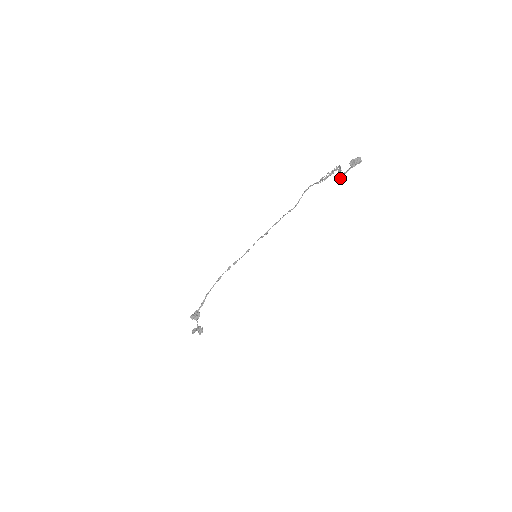
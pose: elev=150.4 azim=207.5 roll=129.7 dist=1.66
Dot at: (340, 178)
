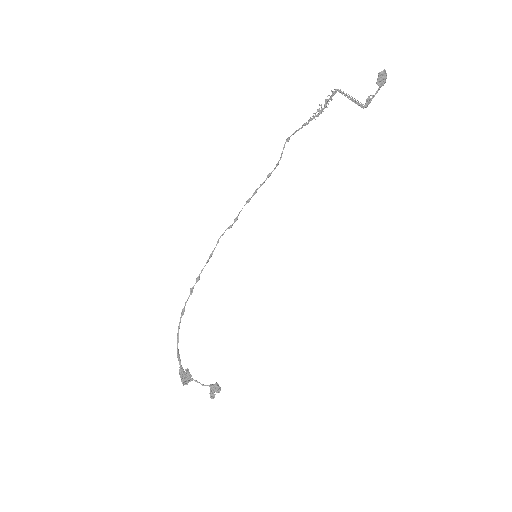
Dot at: (365, 107)
